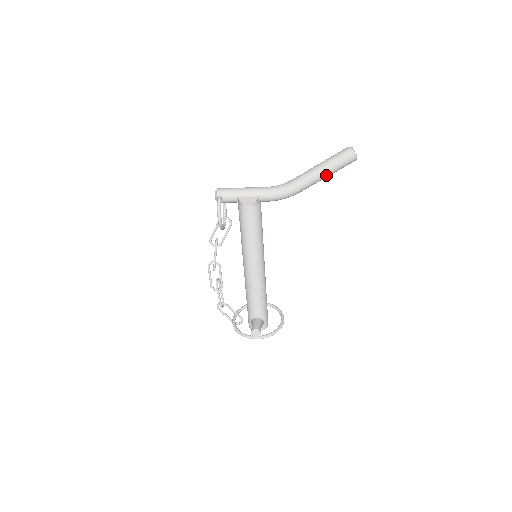
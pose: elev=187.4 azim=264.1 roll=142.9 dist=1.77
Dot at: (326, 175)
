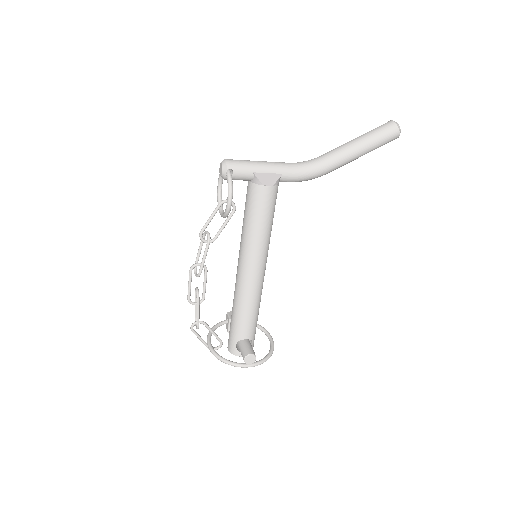
Dot at: (365, 153)
